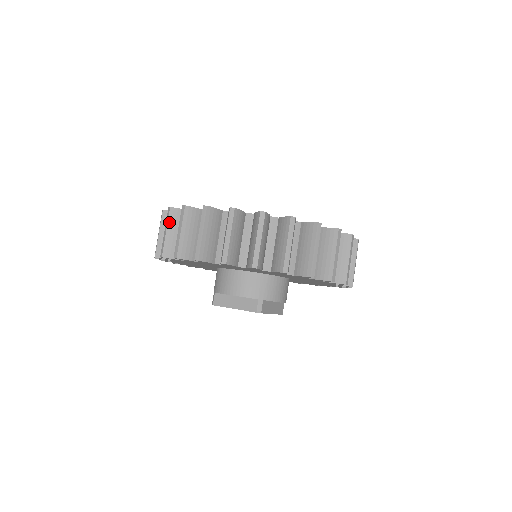
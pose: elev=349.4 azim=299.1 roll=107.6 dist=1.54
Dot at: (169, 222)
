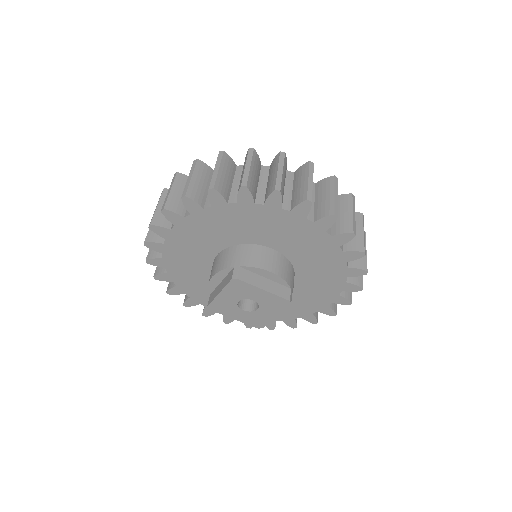
Dot at: occluded
